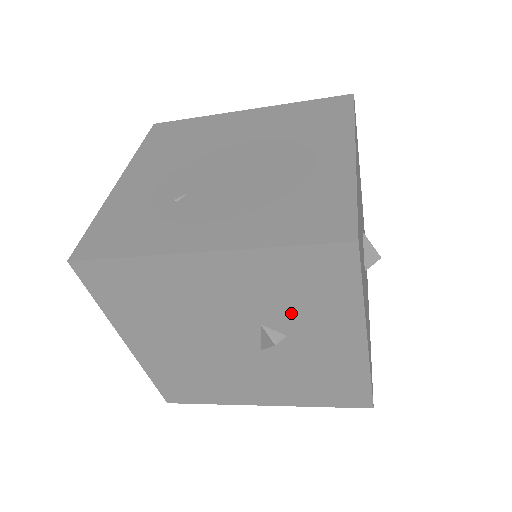
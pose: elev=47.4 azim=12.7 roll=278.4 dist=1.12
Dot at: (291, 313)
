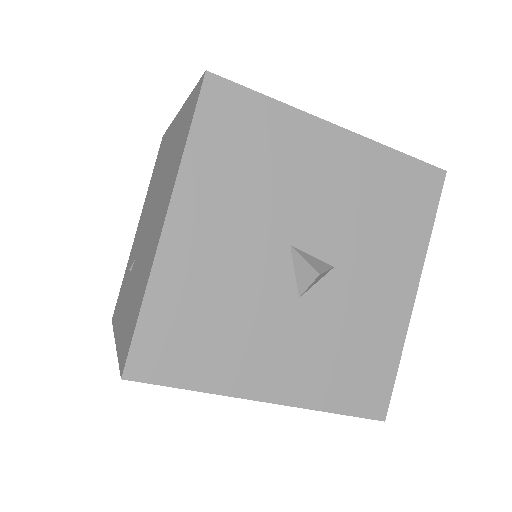
Dot at: occluded
